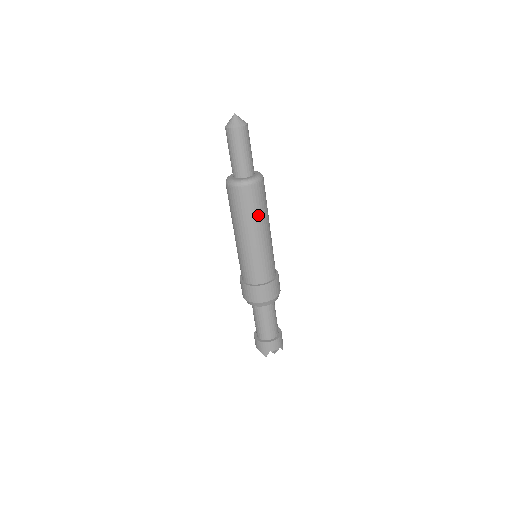
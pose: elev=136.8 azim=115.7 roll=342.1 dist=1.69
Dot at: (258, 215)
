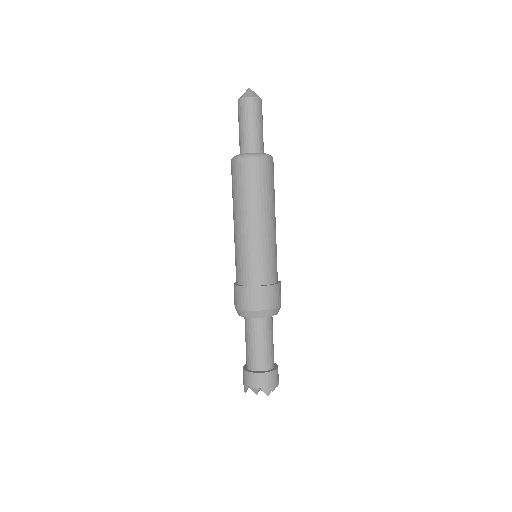
Dot at: (246, 197)
